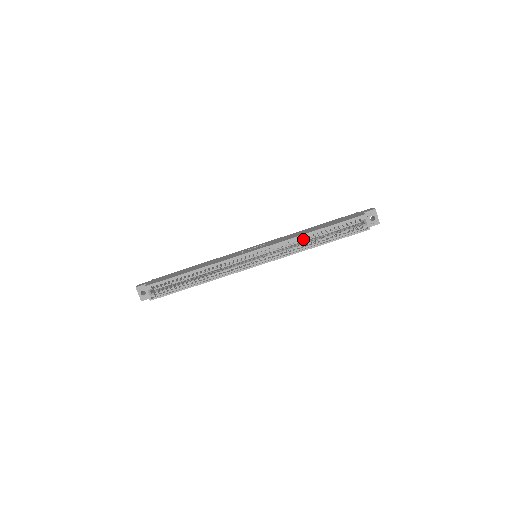
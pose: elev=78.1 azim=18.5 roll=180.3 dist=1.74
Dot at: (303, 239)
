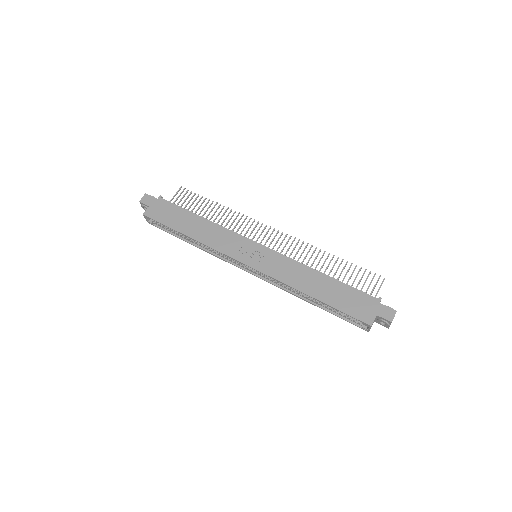
Dot at: occluded
